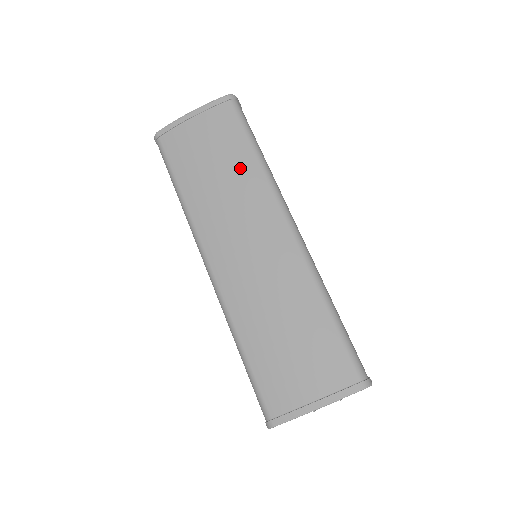
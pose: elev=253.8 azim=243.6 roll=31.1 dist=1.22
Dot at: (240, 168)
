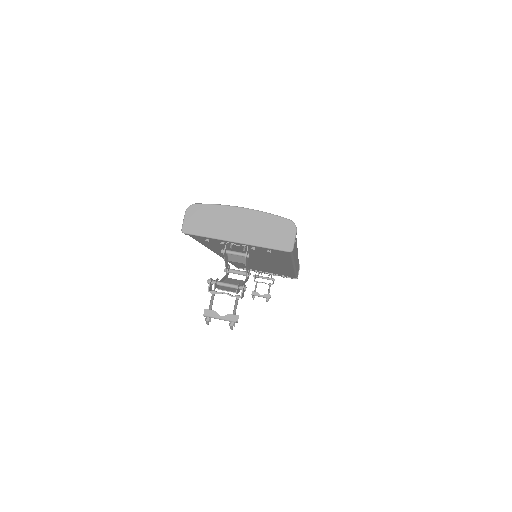
Dot at: occluded
